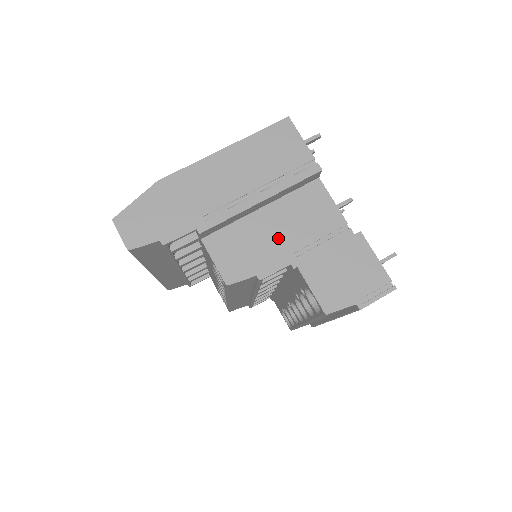
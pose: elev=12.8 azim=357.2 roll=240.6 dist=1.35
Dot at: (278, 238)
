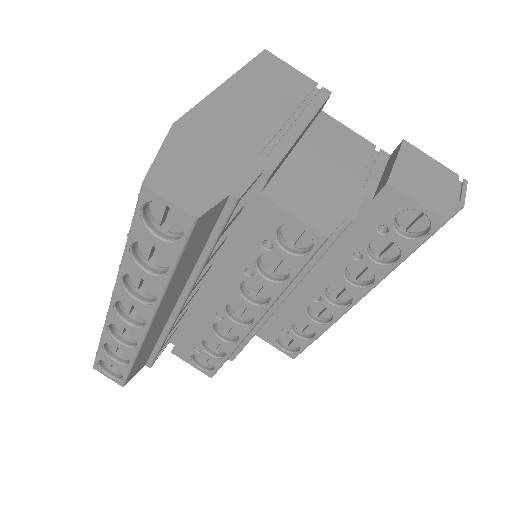
Dot at: (334, 173)
